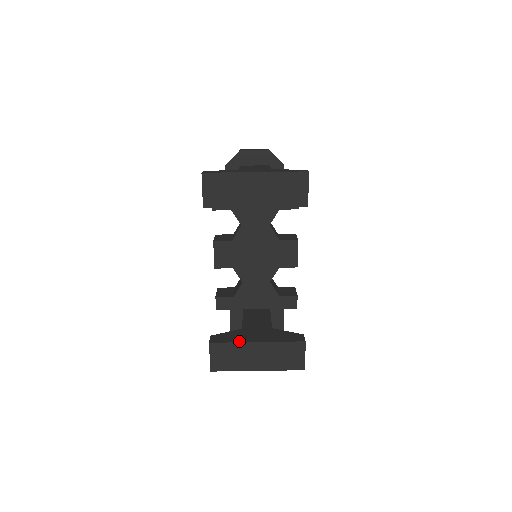
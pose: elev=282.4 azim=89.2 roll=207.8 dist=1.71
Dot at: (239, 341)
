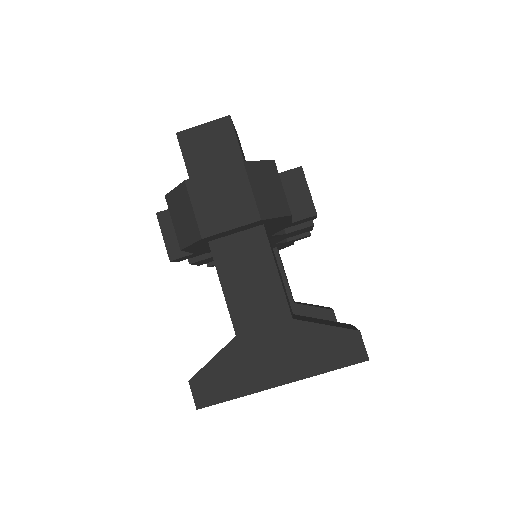
Dot at: occluded
